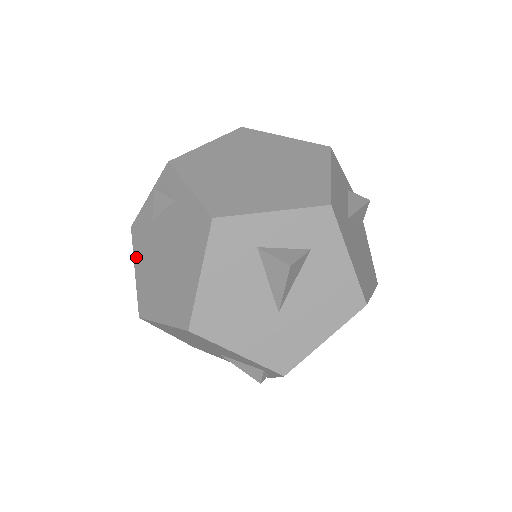
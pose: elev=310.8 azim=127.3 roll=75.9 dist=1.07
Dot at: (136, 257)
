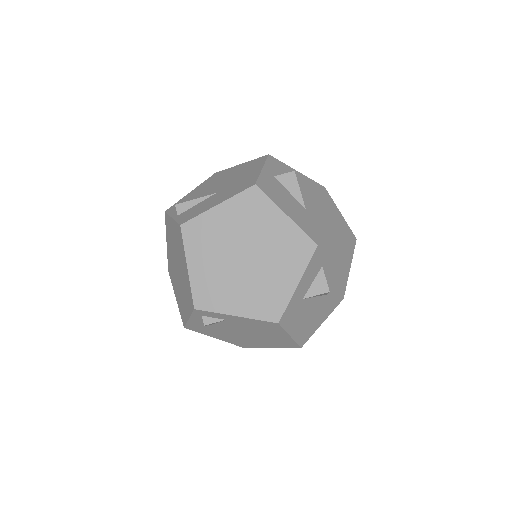
Dot at: (209, 335)
